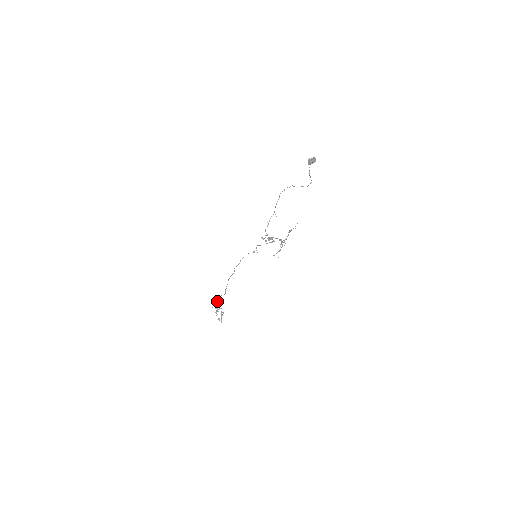
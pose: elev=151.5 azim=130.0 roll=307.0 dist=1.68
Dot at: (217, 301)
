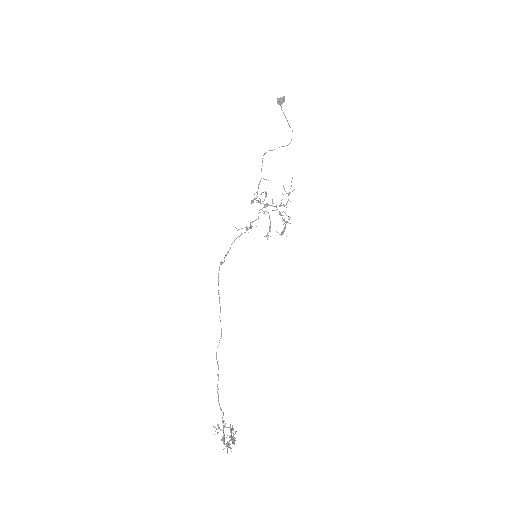
Dot at: (218, 396)
